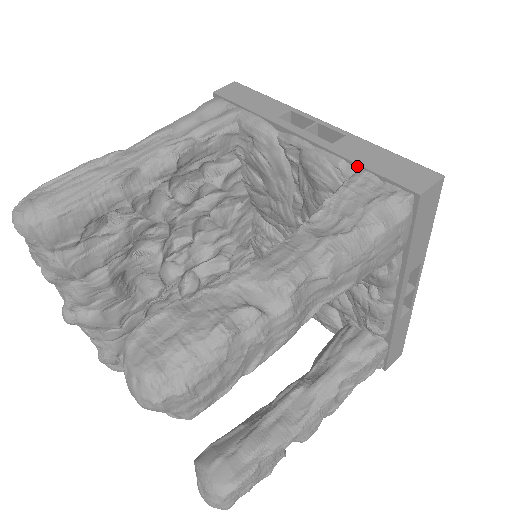
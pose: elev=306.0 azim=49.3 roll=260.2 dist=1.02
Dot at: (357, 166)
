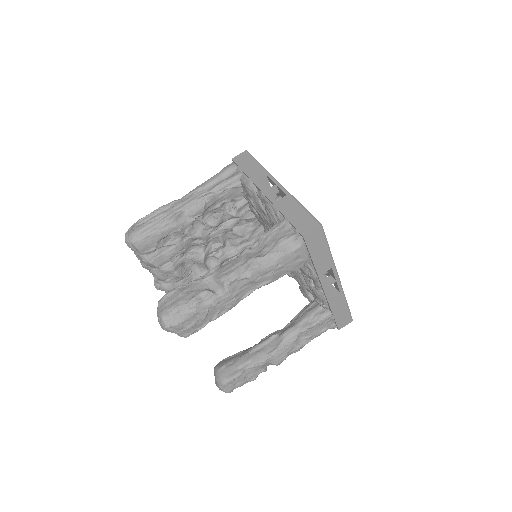
Dot at: (284, 216)
